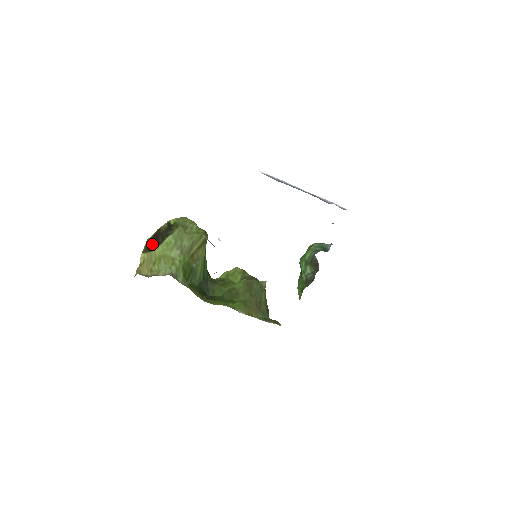
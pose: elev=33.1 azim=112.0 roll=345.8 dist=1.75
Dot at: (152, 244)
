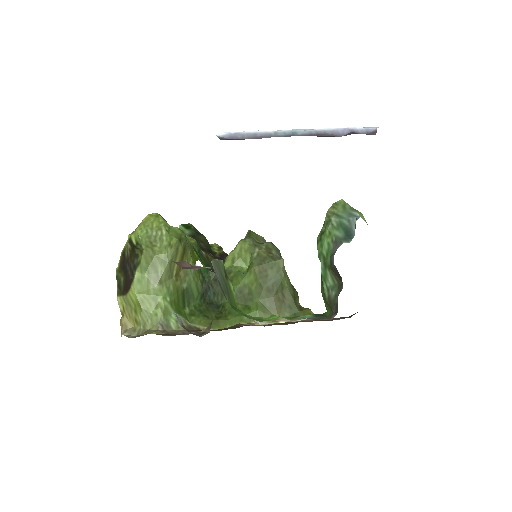
Dot at: (123, 281)
